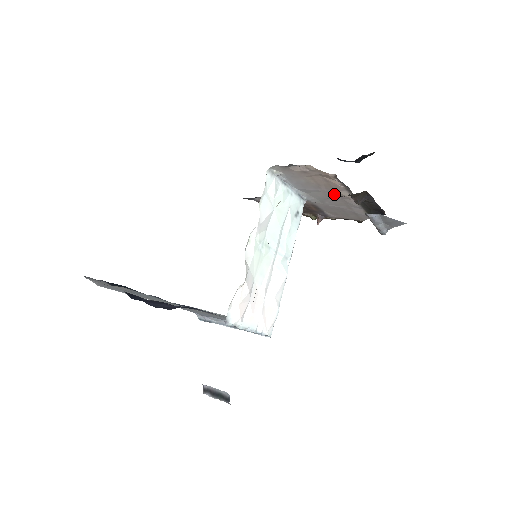
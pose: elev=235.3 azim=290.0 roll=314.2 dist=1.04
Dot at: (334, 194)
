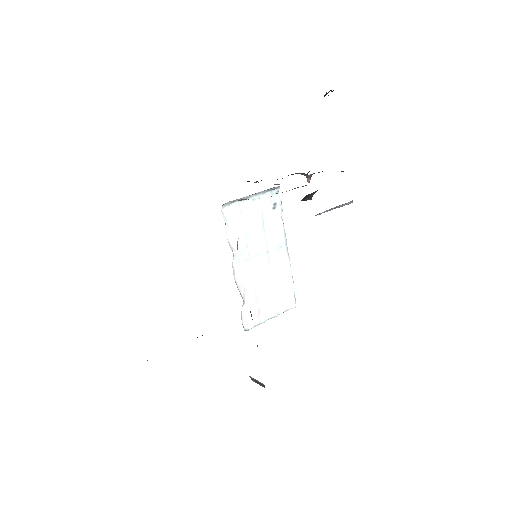
Dot at: occluded
